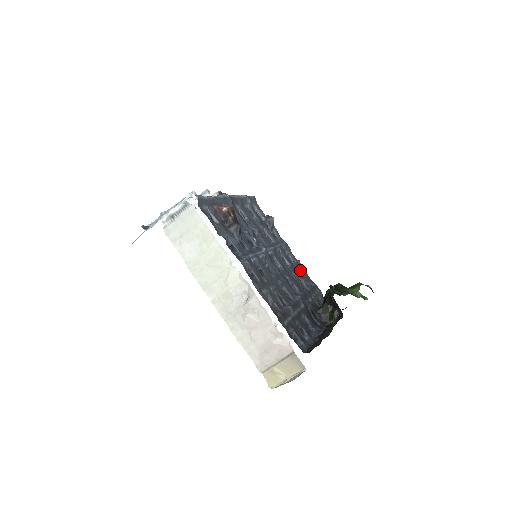
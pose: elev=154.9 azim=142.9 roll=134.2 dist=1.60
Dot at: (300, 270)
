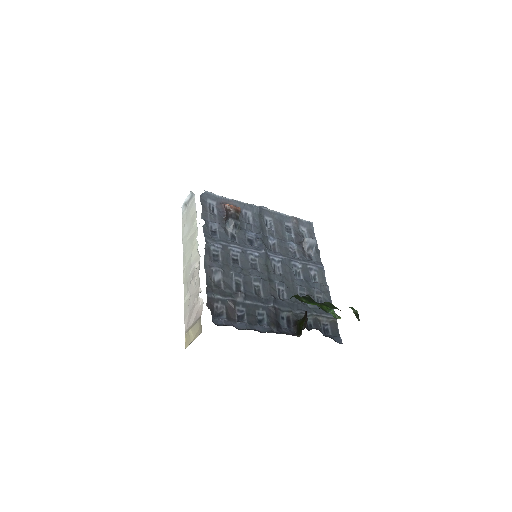
Dot at: (317, 290)
